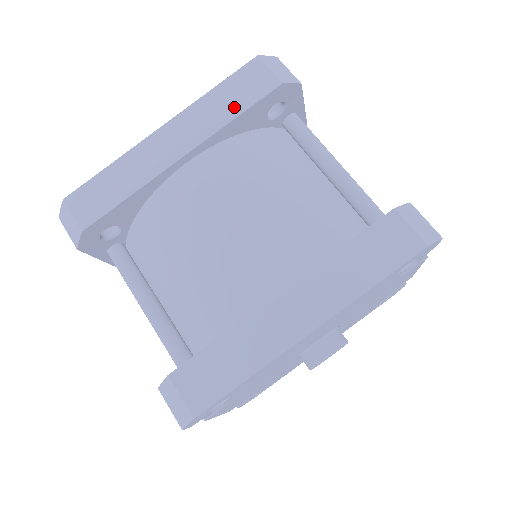
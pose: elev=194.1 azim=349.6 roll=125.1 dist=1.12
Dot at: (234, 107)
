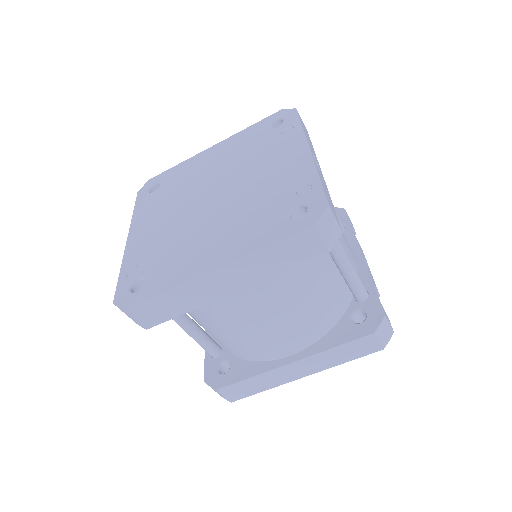
Dot at: (283, 264)
